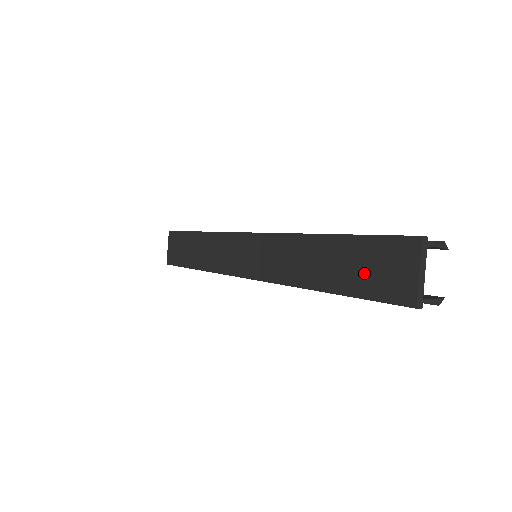
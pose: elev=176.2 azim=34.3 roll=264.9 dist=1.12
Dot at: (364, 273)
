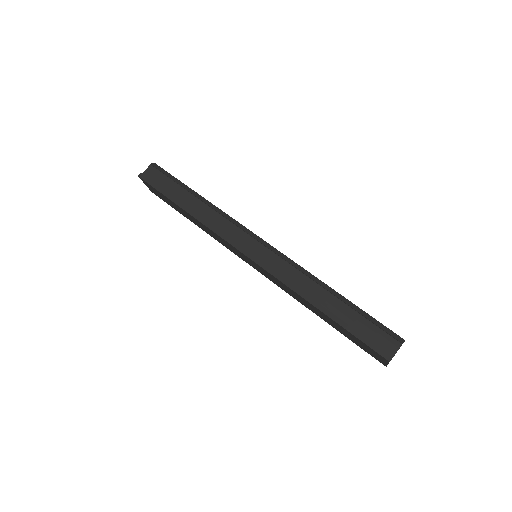
Dot at: (353, 340)
